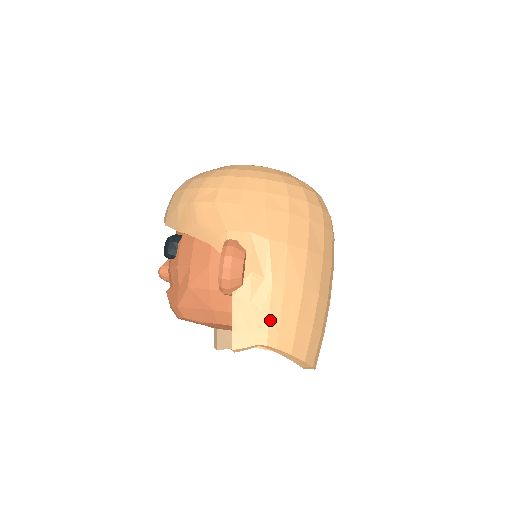
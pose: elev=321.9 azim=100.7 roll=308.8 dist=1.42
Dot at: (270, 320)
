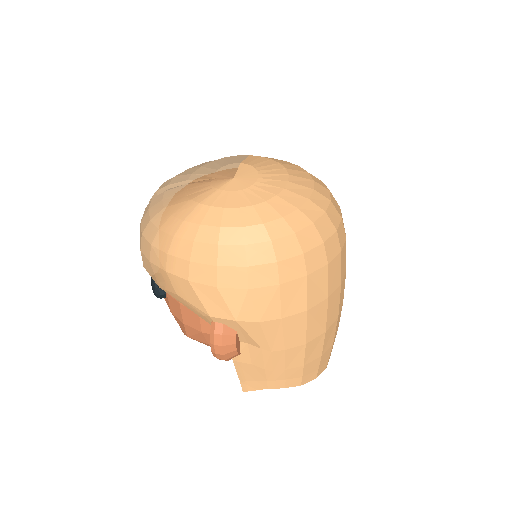
Dot at: (275, 374)
